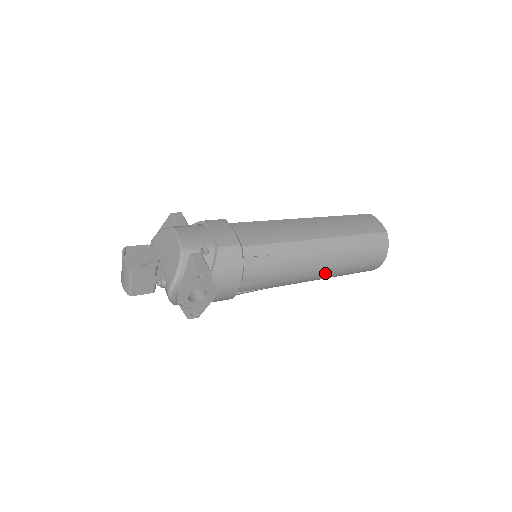
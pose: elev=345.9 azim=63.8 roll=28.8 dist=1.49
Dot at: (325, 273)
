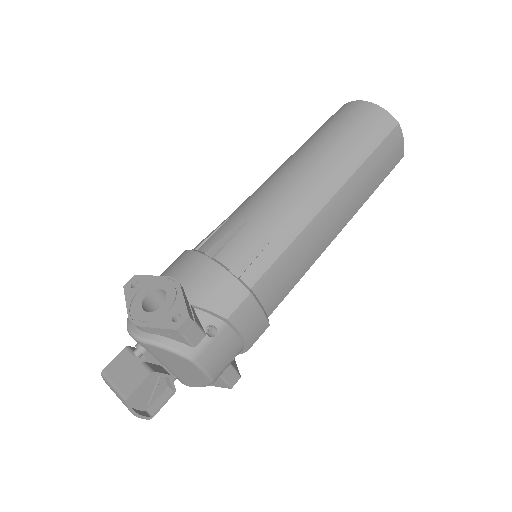
Dot at: occluded
